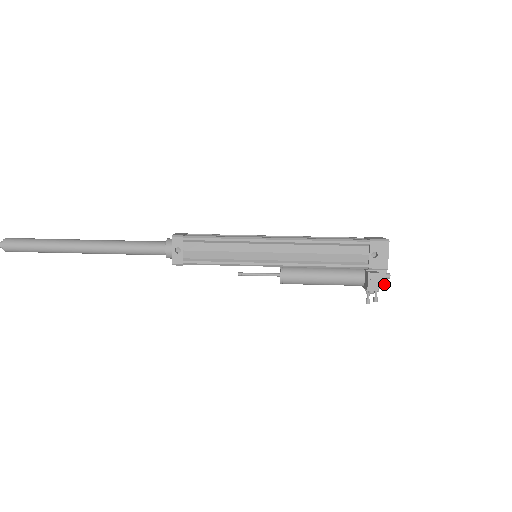
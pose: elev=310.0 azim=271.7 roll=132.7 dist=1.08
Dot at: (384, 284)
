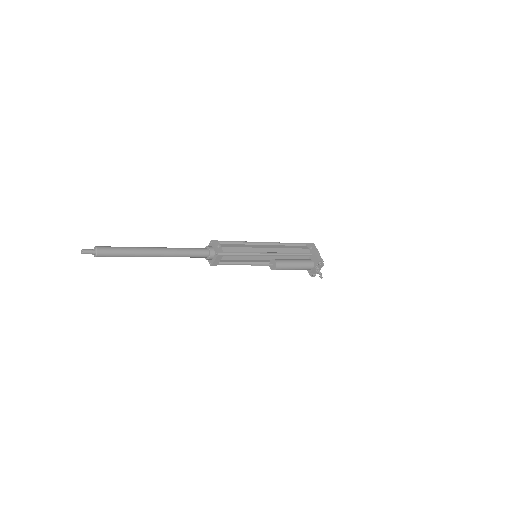
Dot at: occluded
